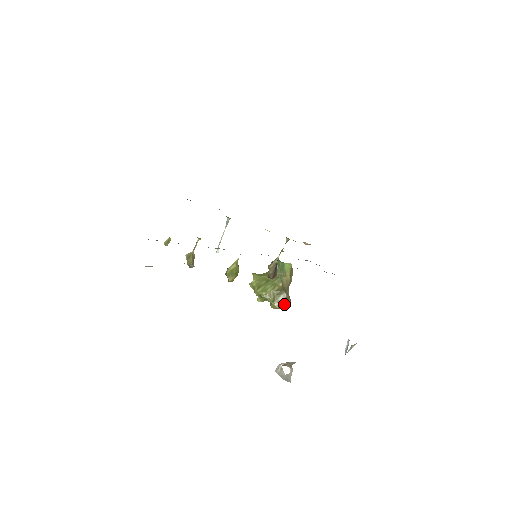
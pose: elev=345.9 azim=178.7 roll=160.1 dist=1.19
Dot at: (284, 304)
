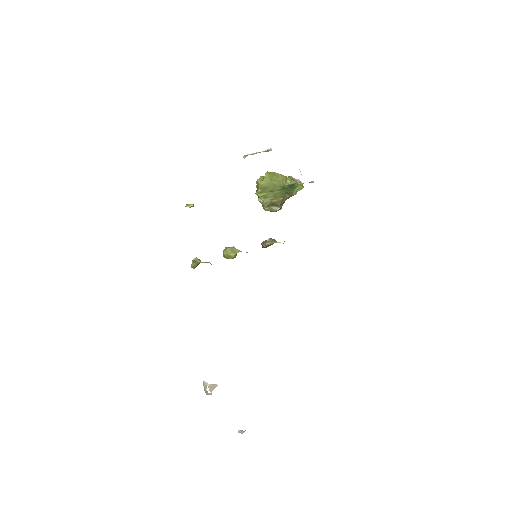
Dot at: (273, 211)
